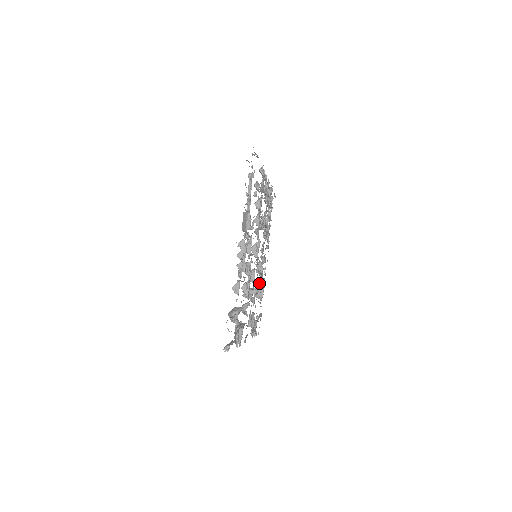
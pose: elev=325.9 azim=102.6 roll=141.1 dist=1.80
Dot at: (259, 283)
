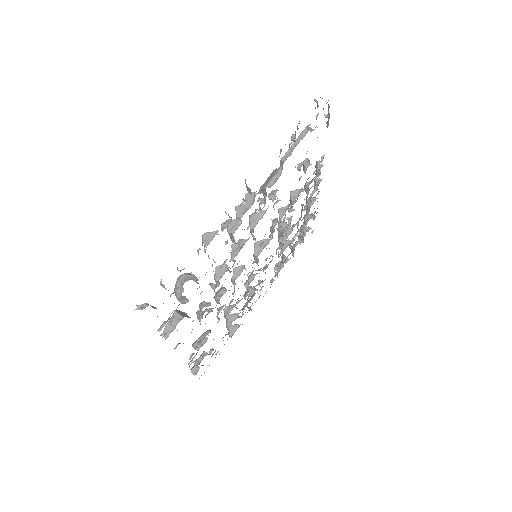
Dot at: (239, 300)
